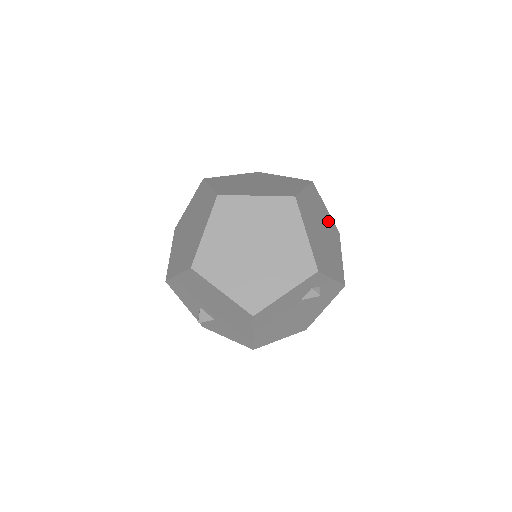
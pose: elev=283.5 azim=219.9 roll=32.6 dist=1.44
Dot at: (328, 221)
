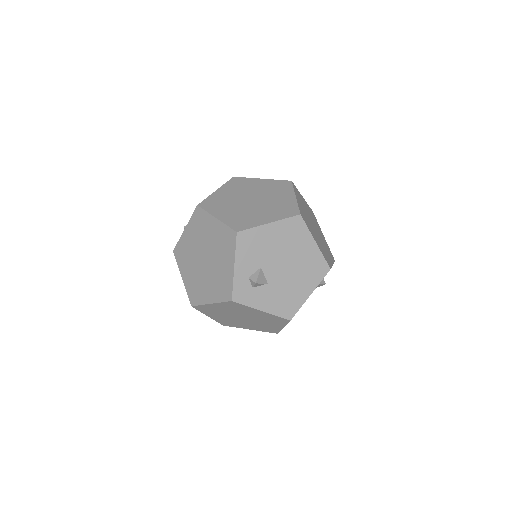
Dot at: occluded
